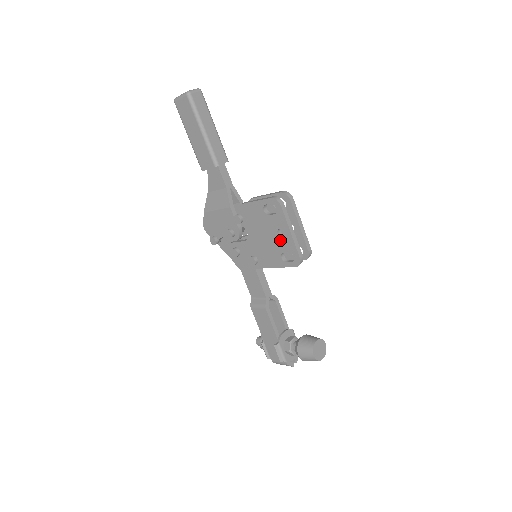
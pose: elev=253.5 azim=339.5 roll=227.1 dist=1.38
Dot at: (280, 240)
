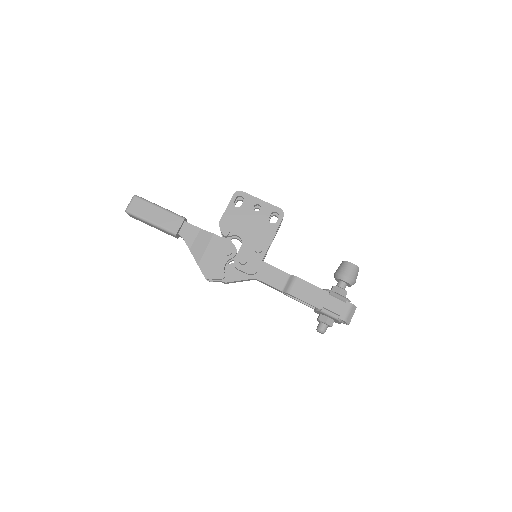
Dot at: (260, 213)
